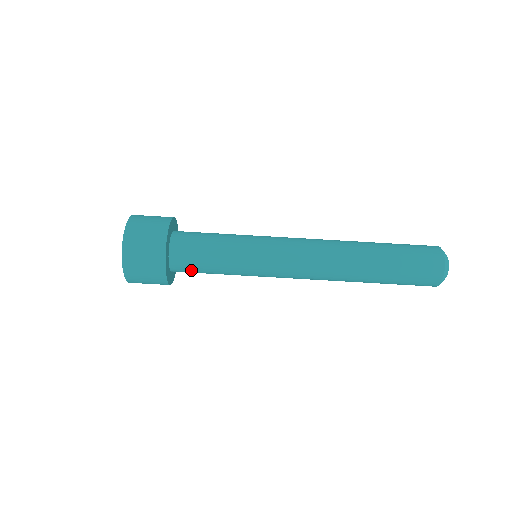
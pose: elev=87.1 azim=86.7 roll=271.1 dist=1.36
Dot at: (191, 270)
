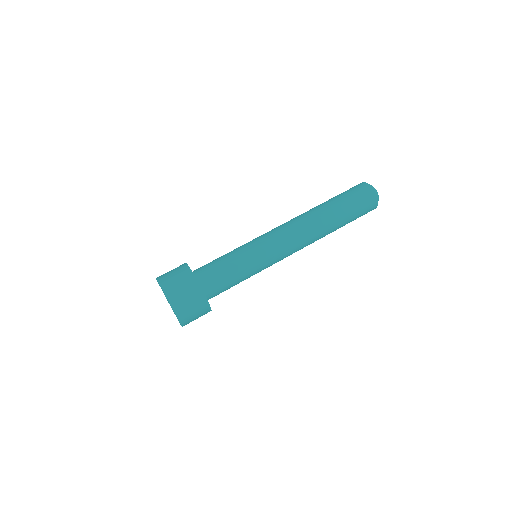
Dot at: (219, 287)
